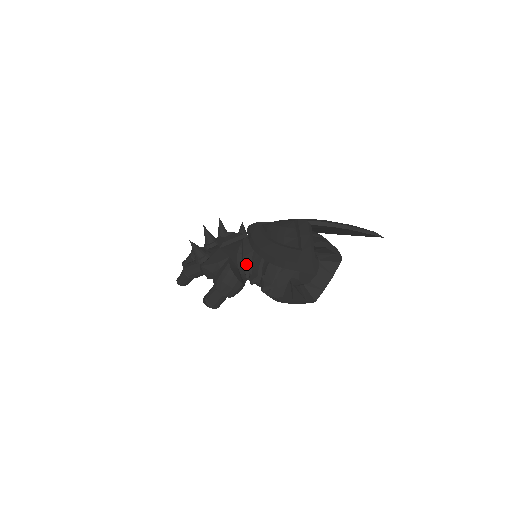
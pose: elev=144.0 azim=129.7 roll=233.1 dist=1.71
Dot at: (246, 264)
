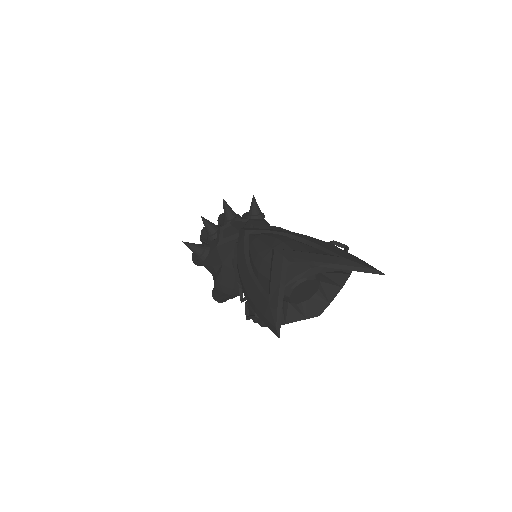
Dot at: (237, 276)
